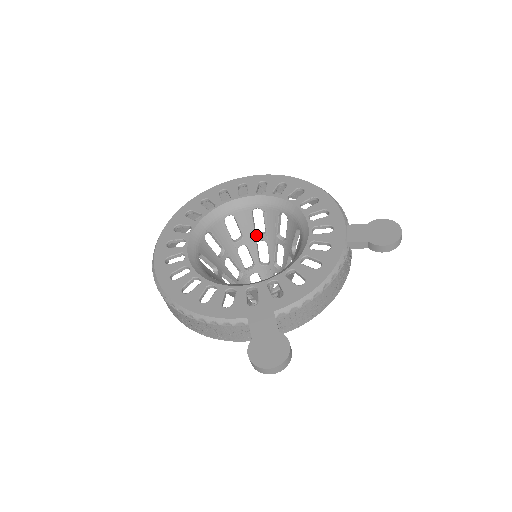
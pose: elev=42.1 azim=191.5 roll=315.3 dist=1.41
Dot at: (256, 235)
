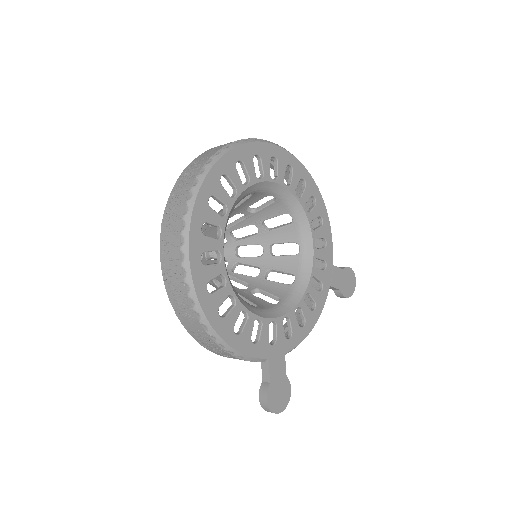
Dot at: (245, 210)
